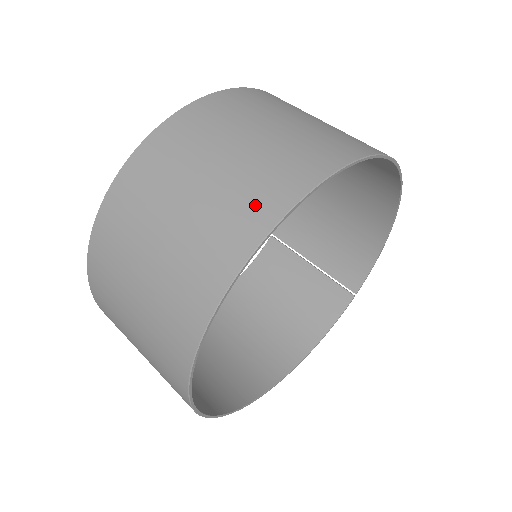
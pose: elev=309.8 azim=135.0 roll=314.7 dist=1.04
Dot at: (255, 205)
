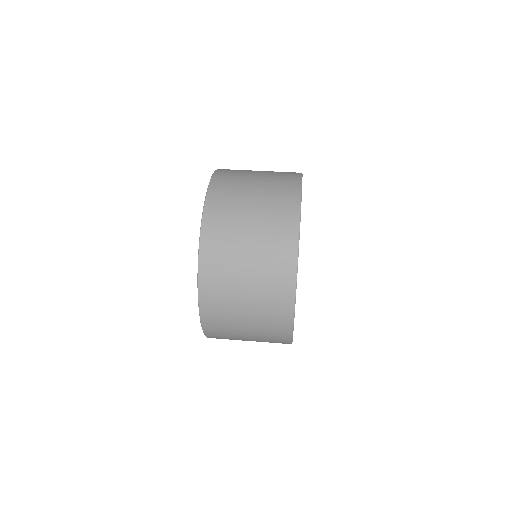
Dot at: (282, 266)
